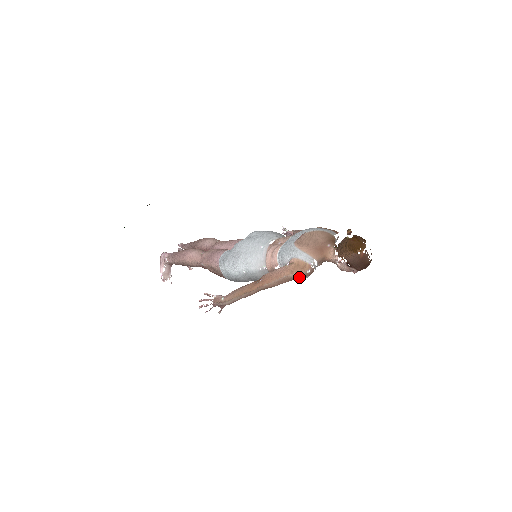
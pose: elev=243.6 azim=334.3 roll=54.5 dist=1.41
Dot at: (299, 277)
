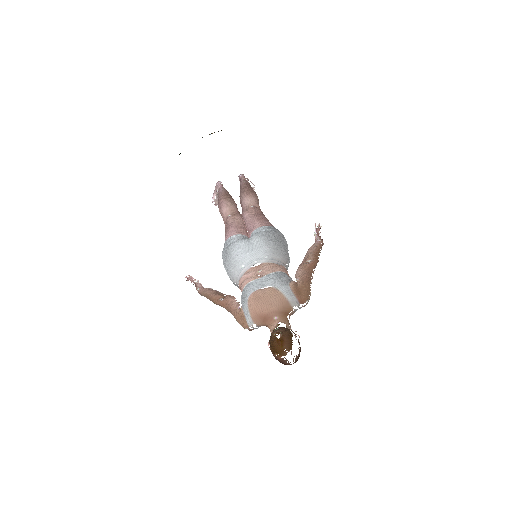
Dot at: (241, 325)
